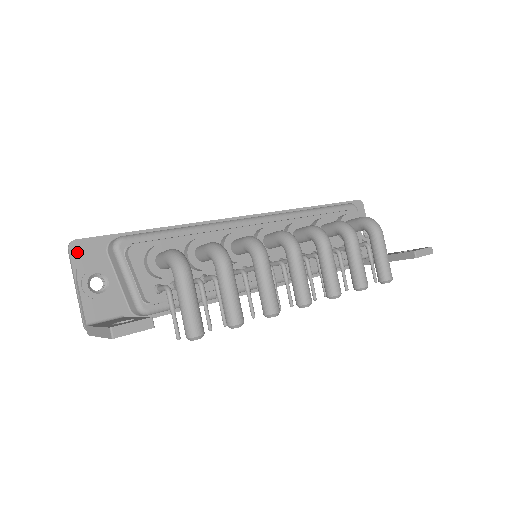
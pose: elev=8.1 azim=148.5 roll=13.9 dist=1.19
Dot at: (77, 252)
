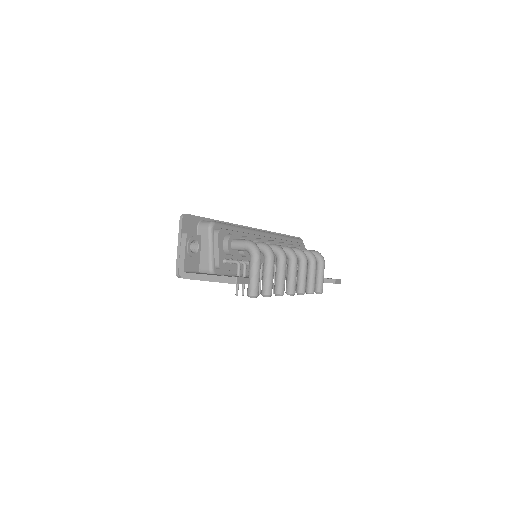
Dot at: (185, 222)
